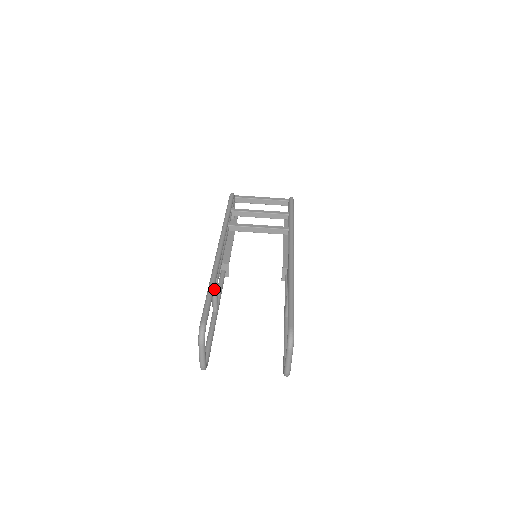
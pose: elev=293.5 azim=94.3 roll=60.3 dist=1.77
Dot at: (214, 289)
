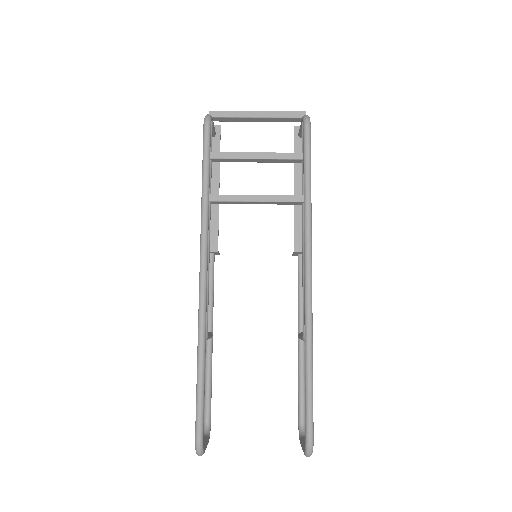
Dot at: occluded
